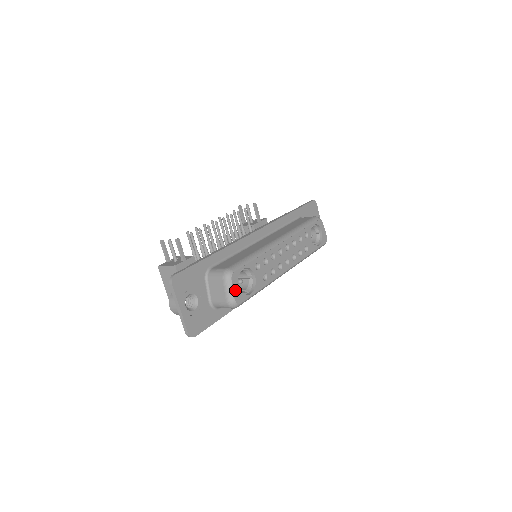
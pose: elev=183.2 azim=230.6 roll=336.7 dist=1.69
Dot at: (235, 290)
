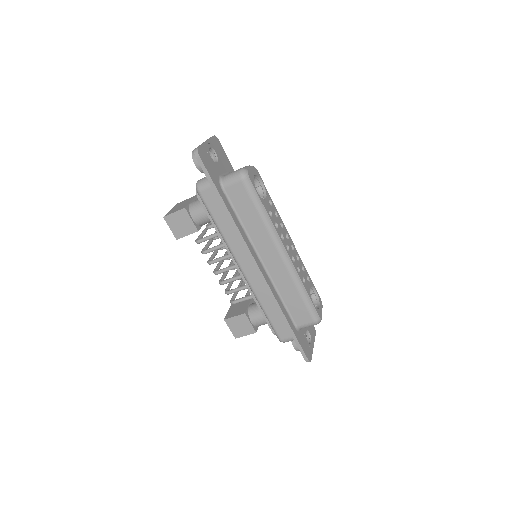
Dot at: (252, 171)
